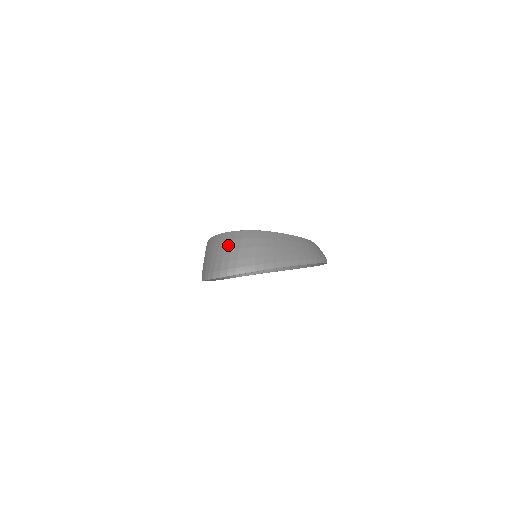
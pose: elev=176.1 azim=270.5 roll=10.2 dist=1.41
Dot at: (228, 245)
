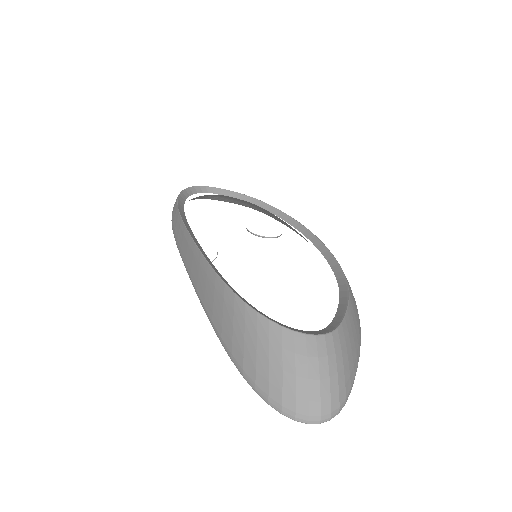
Dot at: (301, 367)
